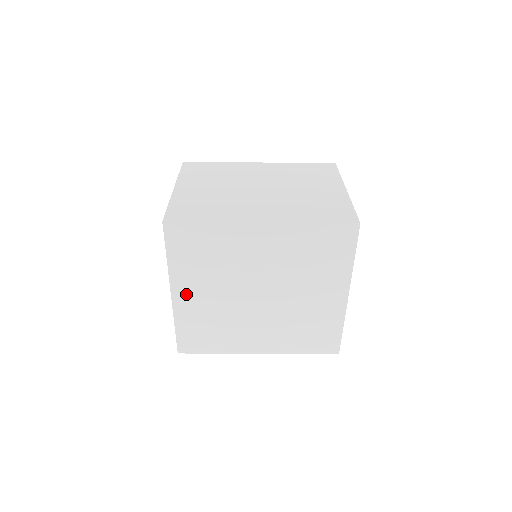
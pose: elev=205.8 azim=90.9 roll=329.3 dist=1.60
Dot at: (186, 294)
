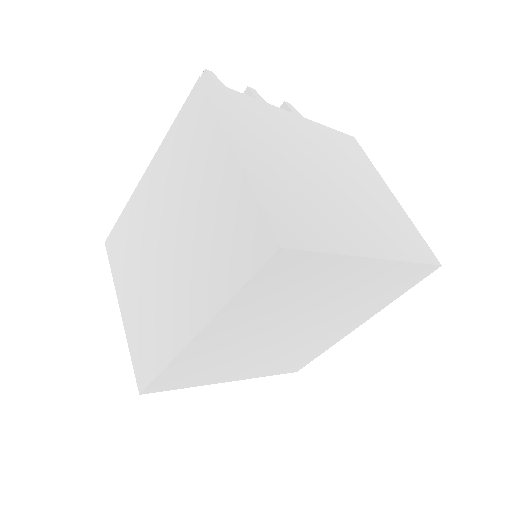
Dot at: (238, 374)
